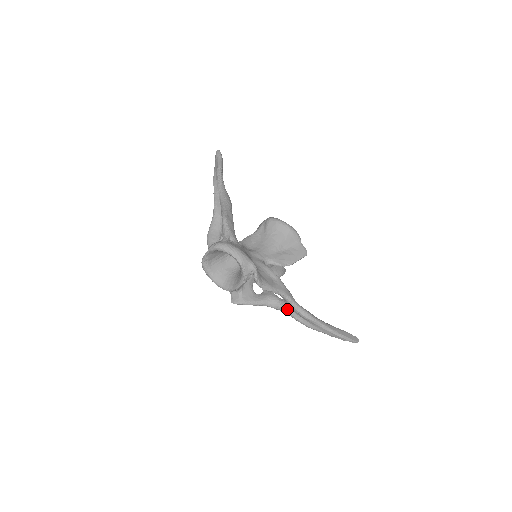
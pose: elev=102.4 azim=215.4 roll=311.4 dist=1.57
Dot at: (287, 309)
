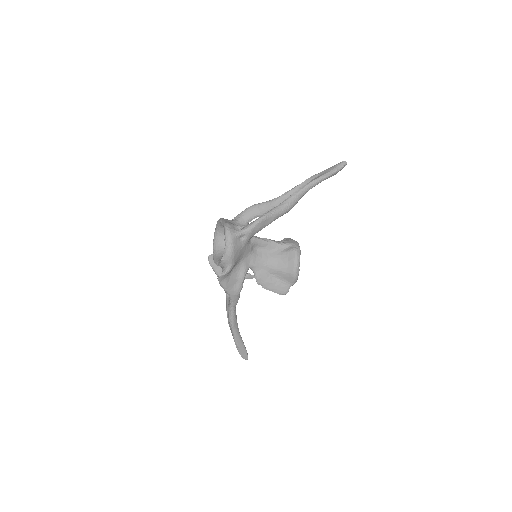
Dot at: (228, 301)
